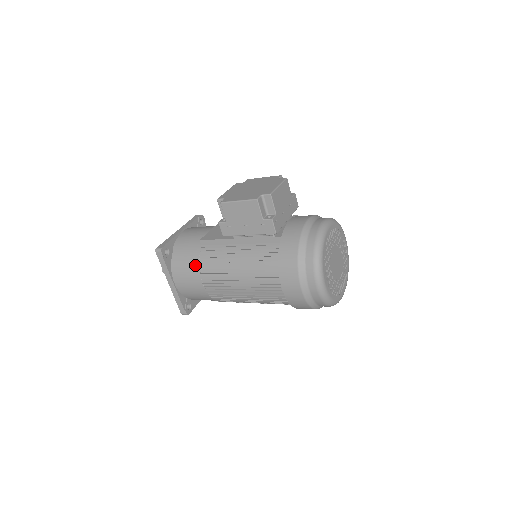
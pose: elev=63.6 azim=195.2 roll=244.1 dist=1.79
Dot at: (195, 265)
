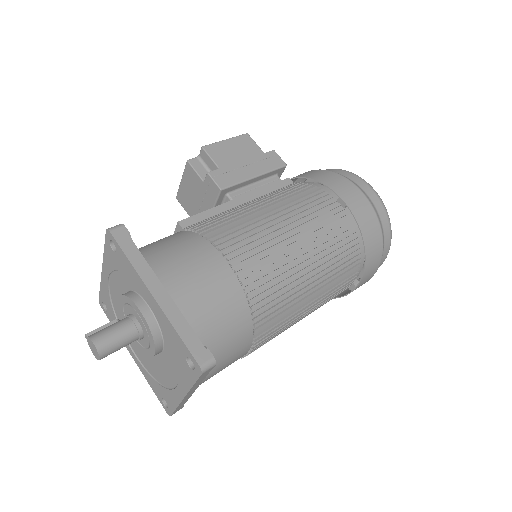
Dot at: (195, 240)
